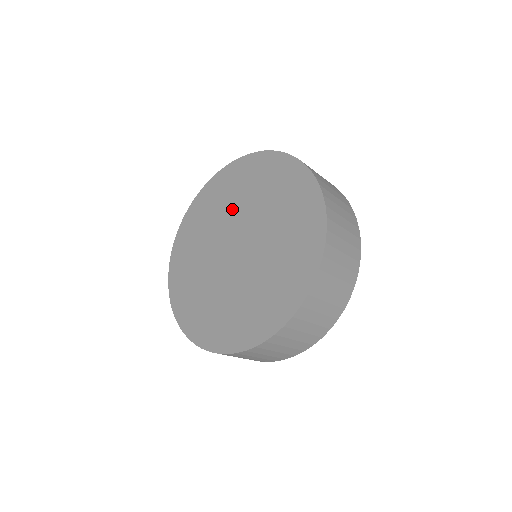
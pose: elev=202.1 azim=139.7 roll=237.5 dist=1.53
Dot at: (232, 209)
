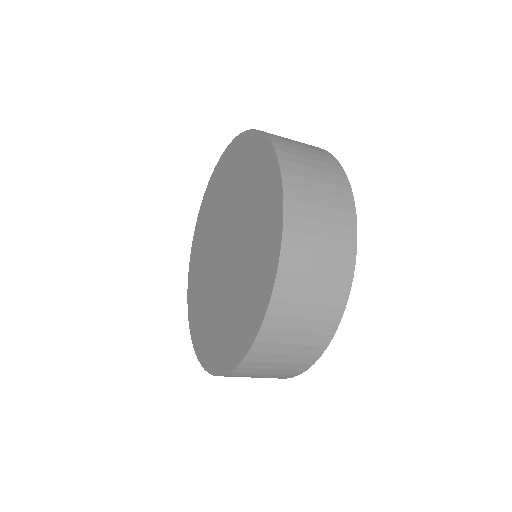
Dot at: (238, 201)
